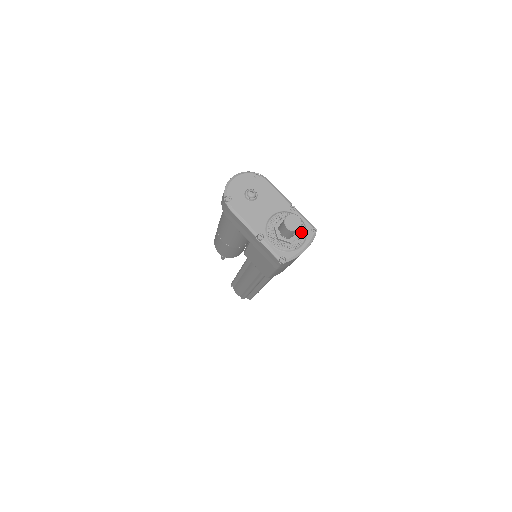
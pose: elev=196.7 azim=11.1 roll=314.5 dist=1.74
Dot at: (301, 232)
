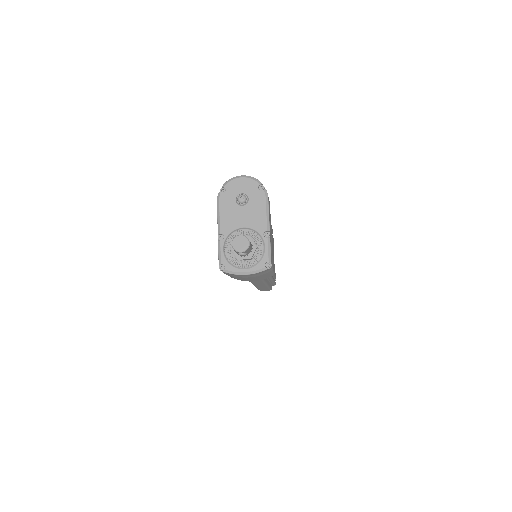
Dot at: (255, 258)
